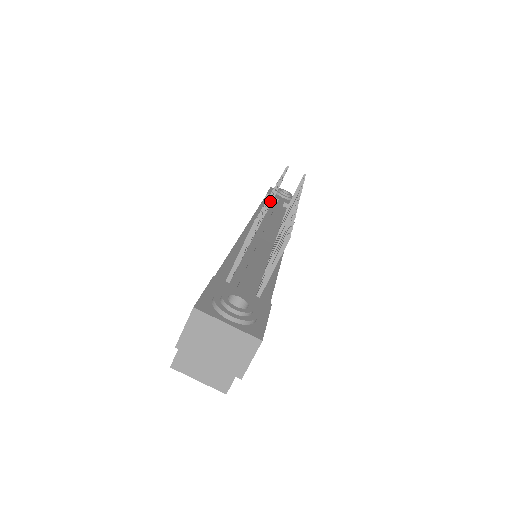
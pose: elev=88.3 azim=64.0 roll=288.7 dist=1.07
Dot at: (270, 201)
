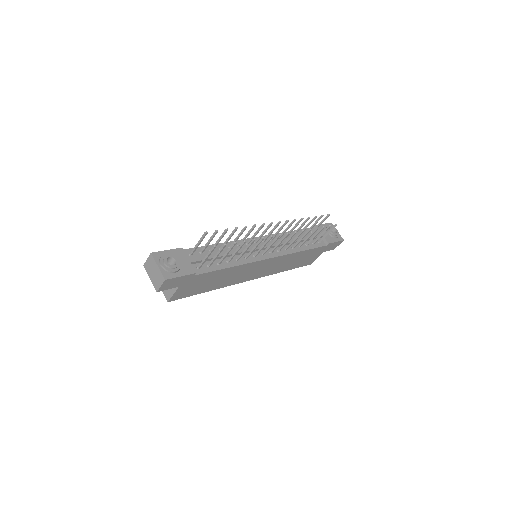
Dot at: (260, 229)
